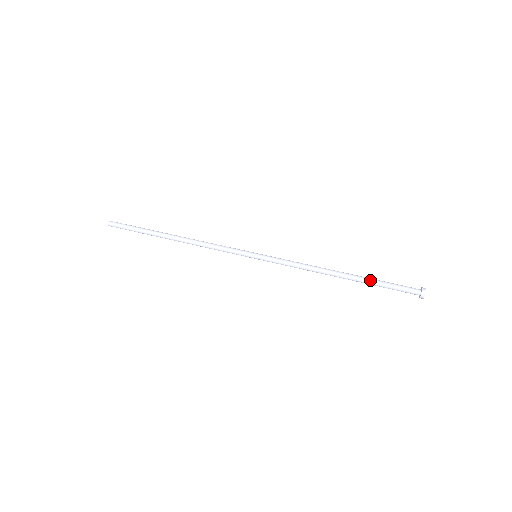
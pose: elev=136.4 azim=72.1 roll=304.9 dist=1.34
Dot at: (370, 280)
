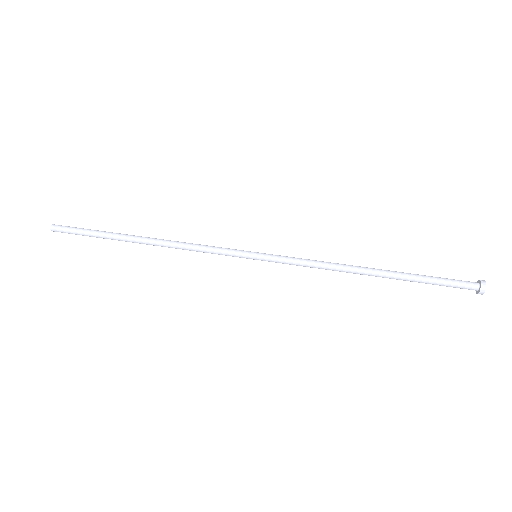
Dot at: (411, 278)
